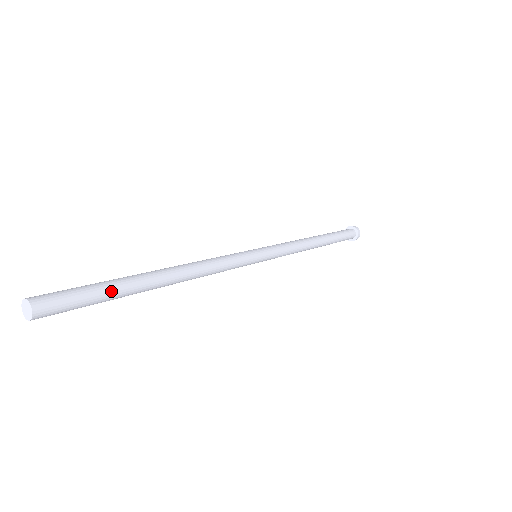
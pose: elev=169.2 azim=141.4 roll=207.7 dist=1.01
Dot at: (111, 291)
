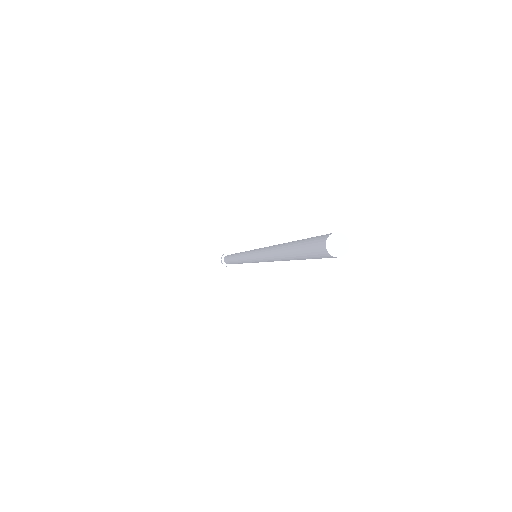
Dot at: occluded
